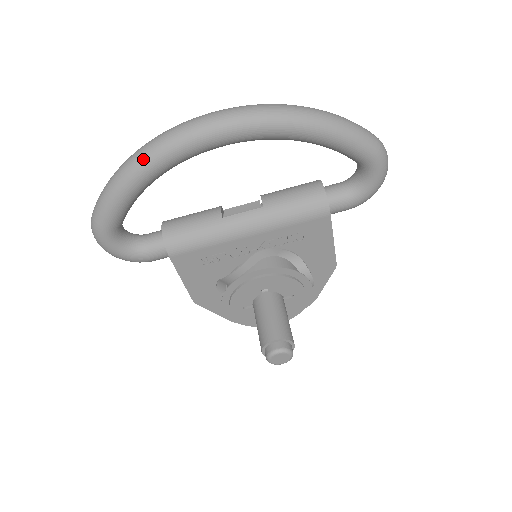
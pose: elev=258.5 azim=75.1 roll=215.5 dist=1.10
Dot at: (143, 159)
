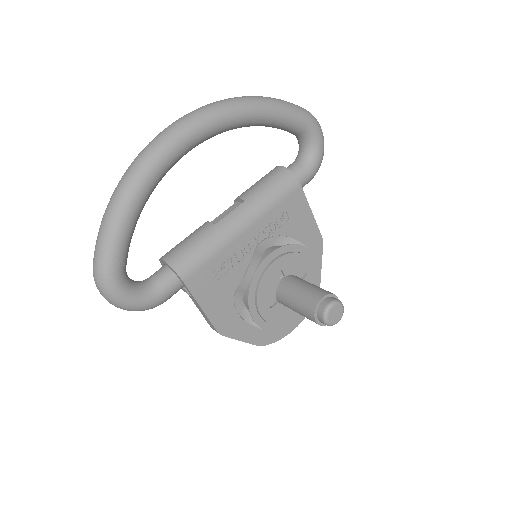
Dot at: (132, 179)
